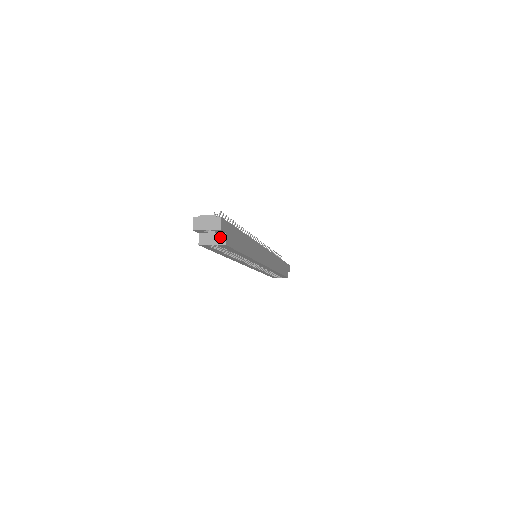
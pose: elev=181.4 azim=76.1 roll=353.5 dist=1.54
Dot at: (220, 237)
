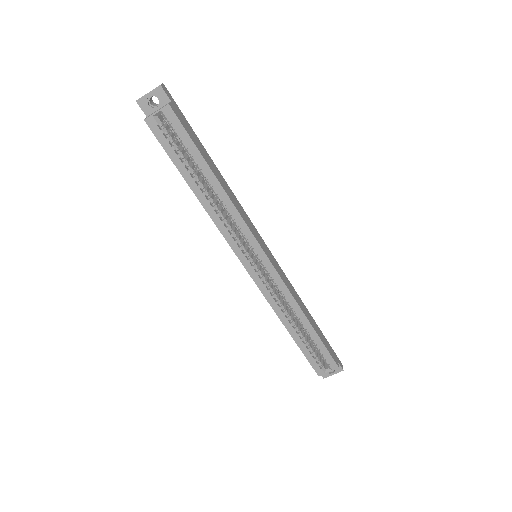
Dot at: (165, 105)
